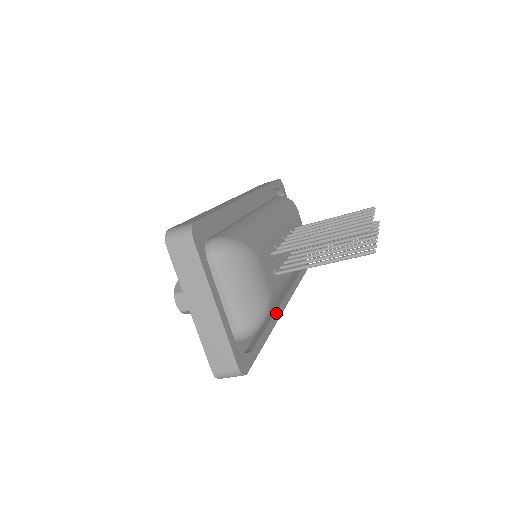
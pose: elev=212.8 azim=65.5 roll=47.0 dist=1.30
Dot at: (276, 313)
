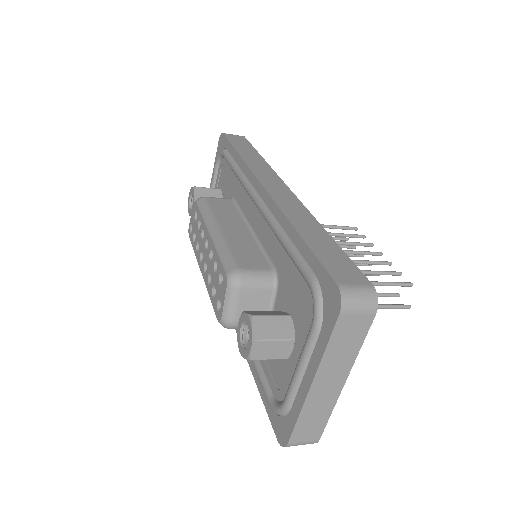
Dot at: occluded
